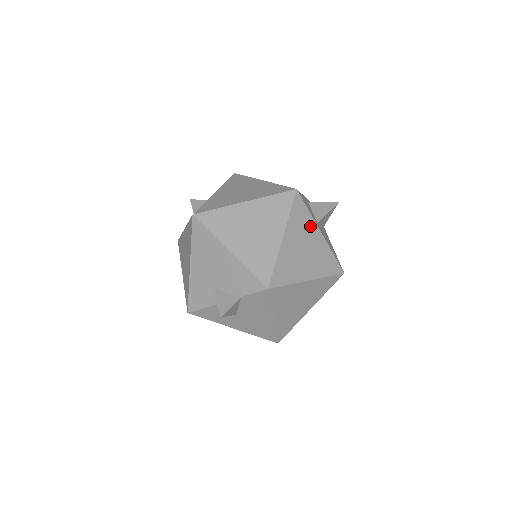
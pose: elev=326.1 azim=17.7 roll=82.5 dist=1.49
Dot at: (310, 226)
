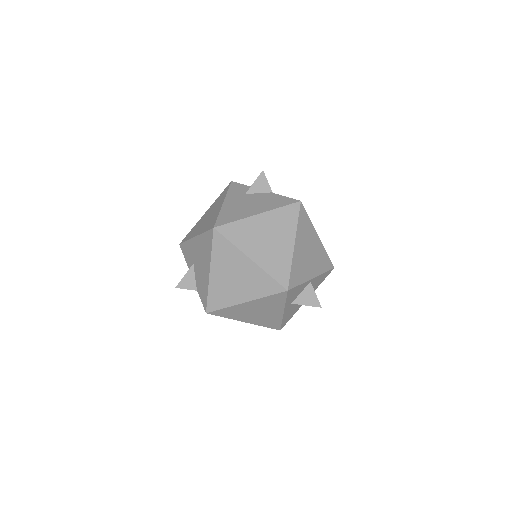
Dot at: (277, 307)
